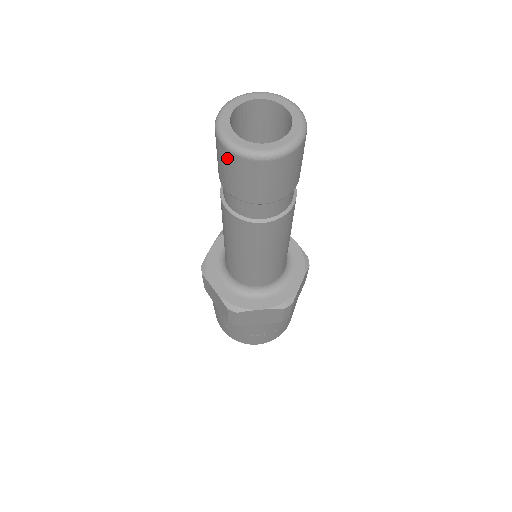
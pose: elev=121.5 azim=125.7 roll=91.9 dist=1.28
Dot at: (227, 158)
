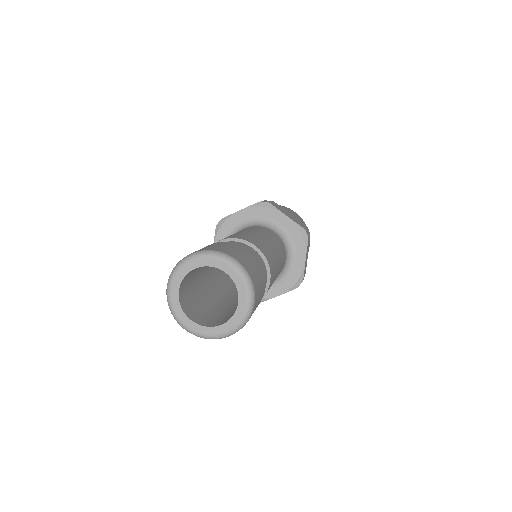
Dot at: occluded
